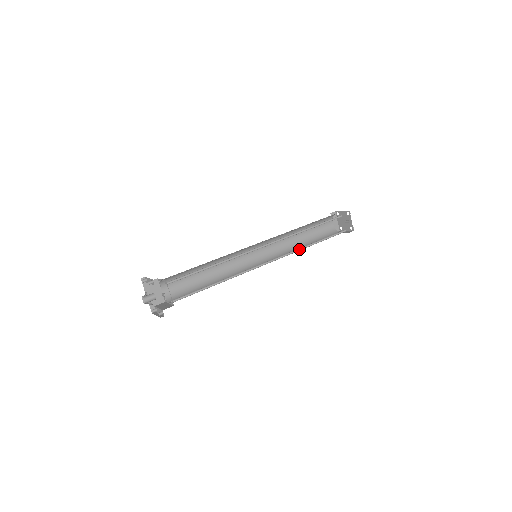
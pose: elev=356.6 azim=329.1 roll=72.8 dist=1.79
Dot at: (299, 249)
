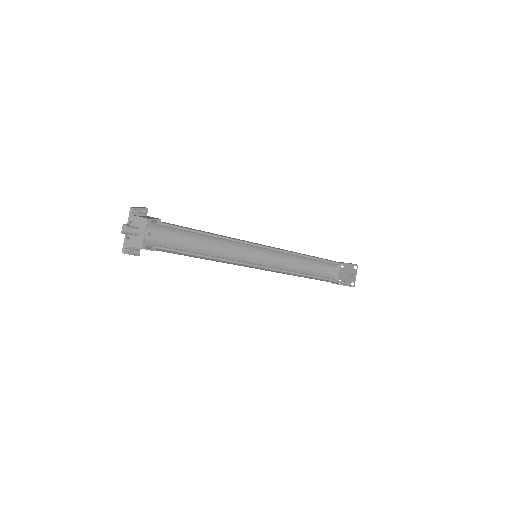
Dot at: (299, 274)
